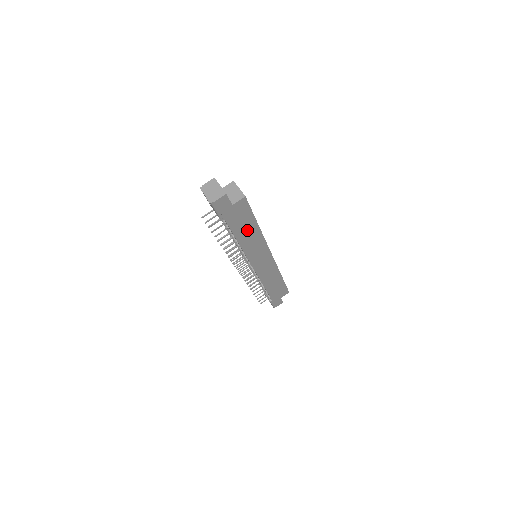
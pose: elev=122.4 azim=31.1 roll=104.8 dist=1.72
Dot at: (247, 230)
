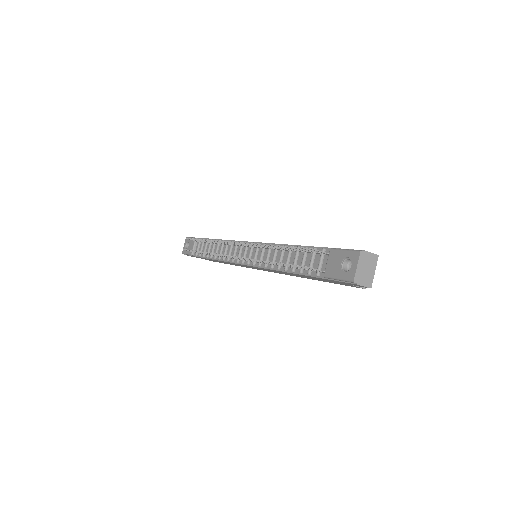
Dot at: (307, 277)
